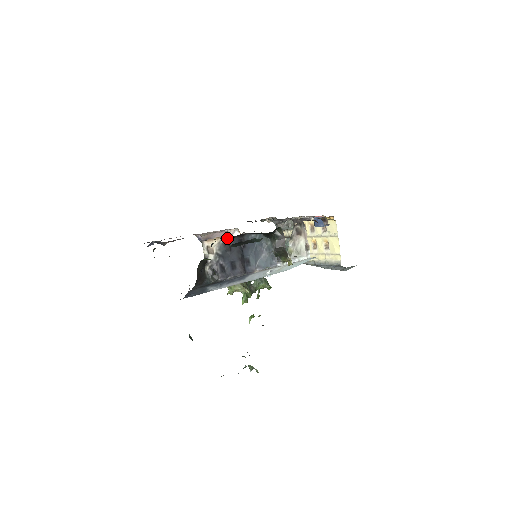
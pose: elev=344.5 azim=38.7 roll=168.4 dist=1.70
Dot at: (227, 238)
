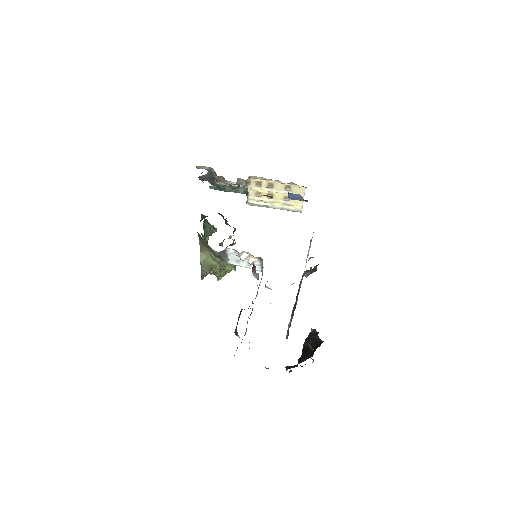
Dot at: occluded
